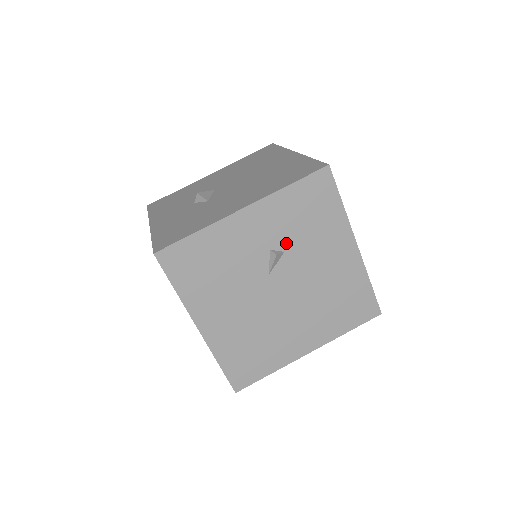
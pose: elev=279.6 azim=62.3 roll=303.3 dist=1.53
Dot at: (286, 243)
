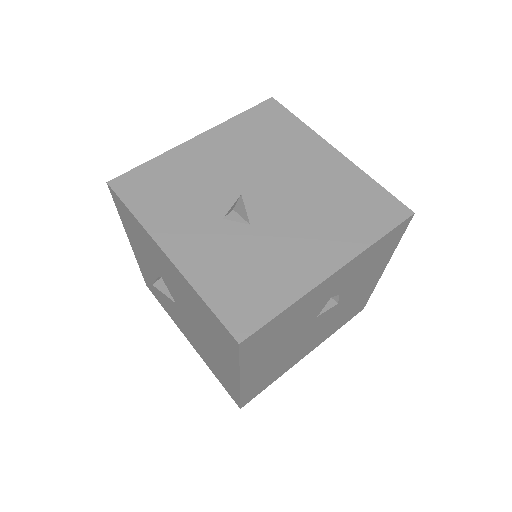
Dot at: (345, 287)
